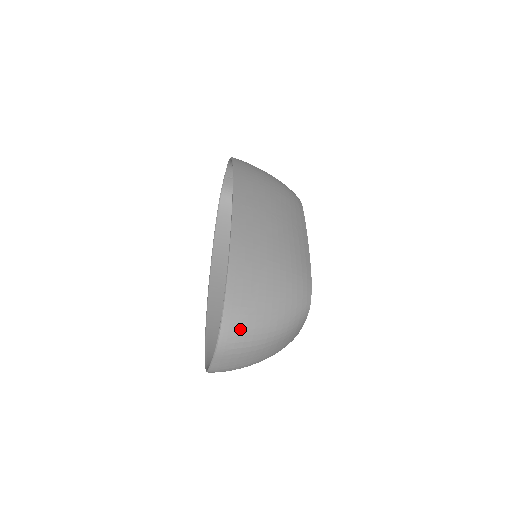
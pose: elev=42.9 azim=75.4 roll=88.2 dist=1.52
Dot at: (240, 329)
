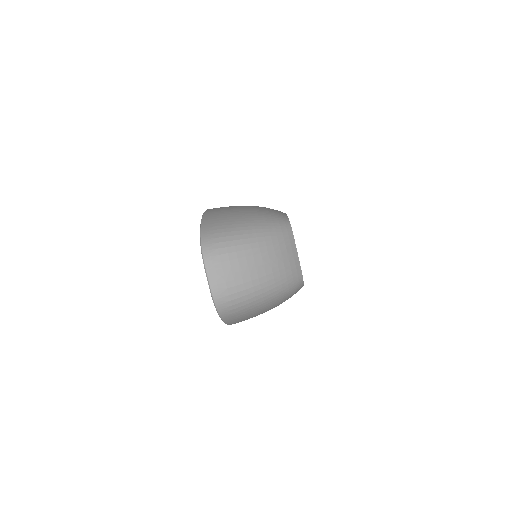
Dot at: (219, 238)
